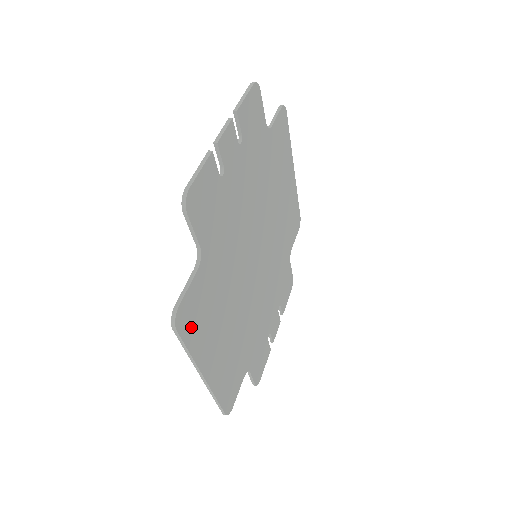
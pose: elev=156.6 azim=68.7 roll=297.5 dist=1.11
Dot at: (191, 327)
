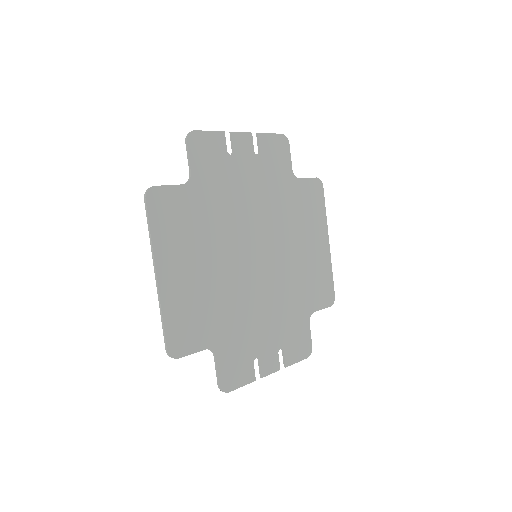
Dot at: (160, 215)
